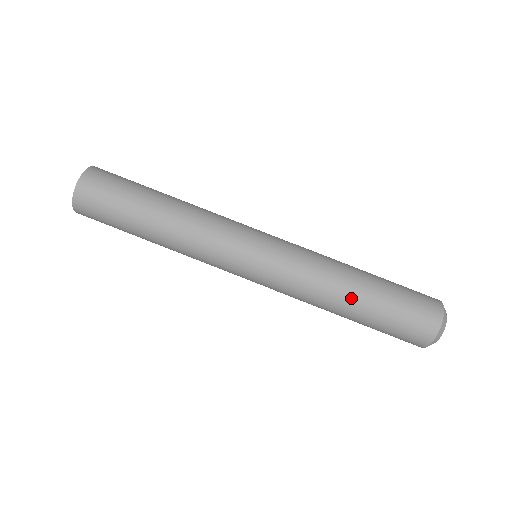
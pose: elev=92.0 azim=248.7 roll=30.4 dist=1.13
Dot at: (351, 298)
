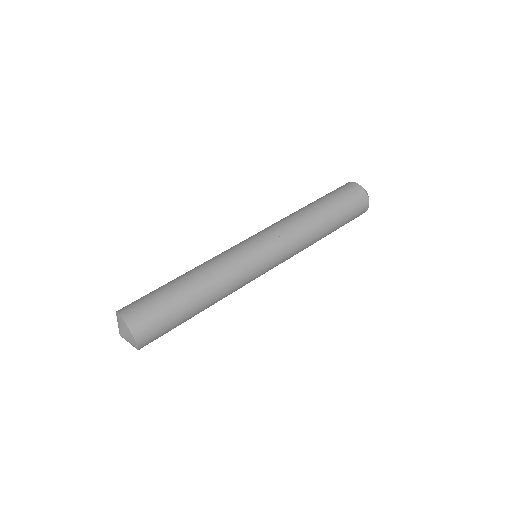
Dot at: (324, 226)
